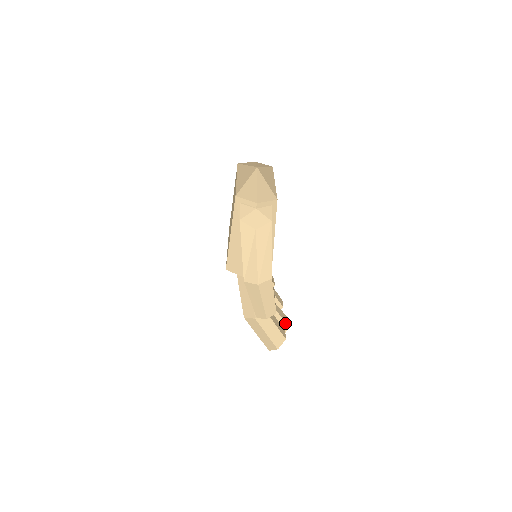
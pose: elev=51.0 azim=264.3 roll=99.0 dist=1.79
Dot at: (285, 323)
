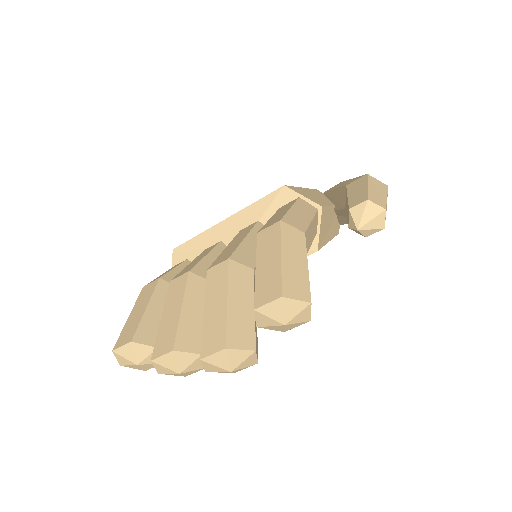
Dot at: (257, 347)
